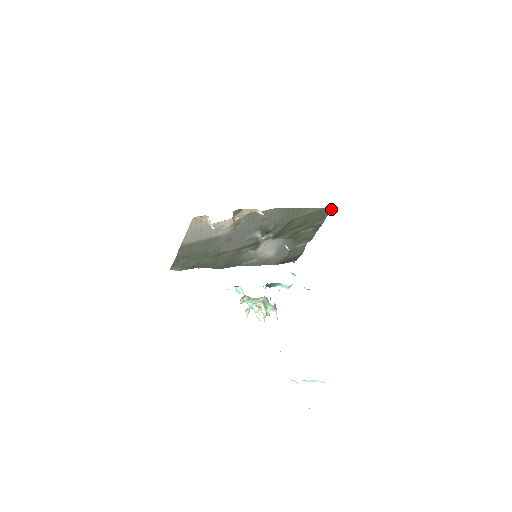
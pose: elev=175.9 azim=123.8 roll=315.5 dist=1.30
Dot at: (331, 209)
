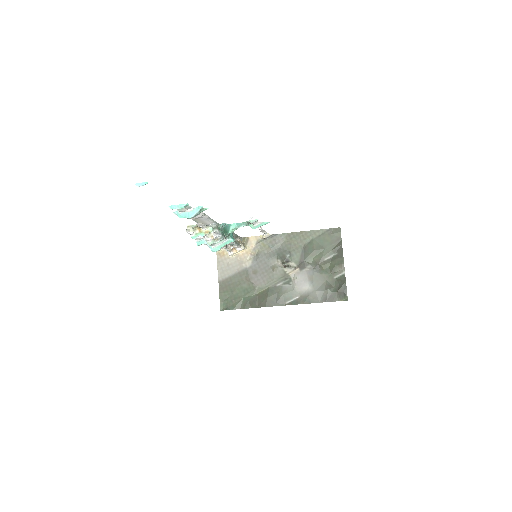
Dot at: (339, 228)
